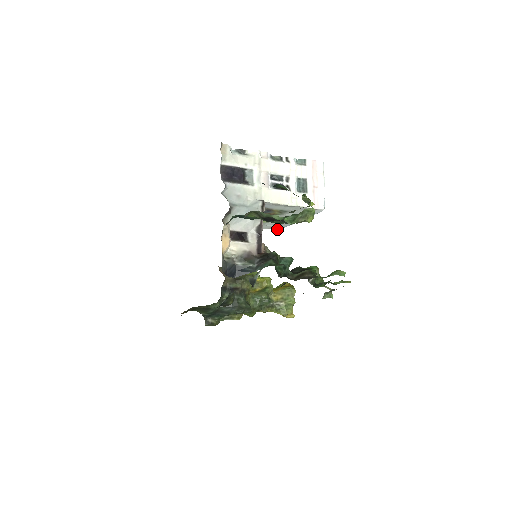
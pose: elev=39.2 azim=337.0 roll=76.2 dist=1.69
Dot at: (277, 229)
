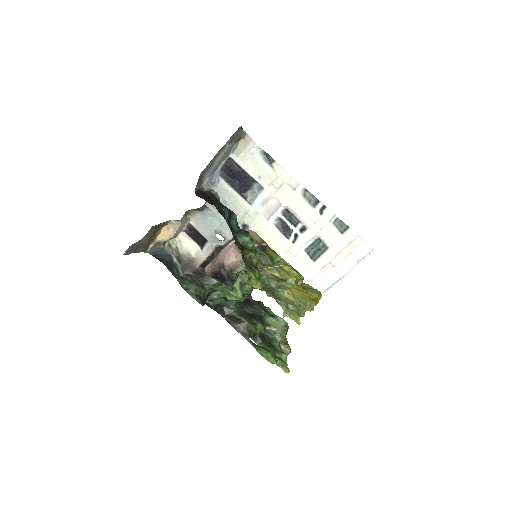
Dot at: occluded
